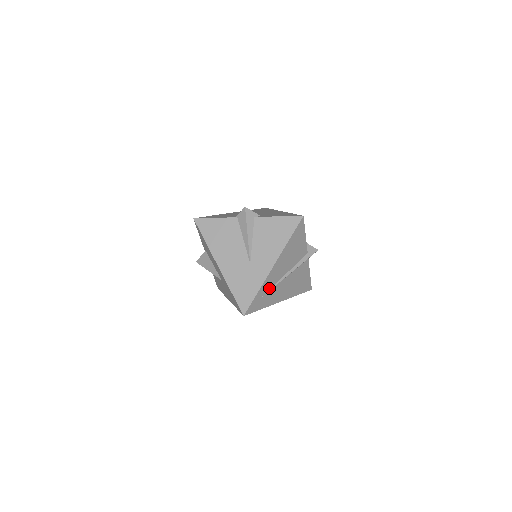
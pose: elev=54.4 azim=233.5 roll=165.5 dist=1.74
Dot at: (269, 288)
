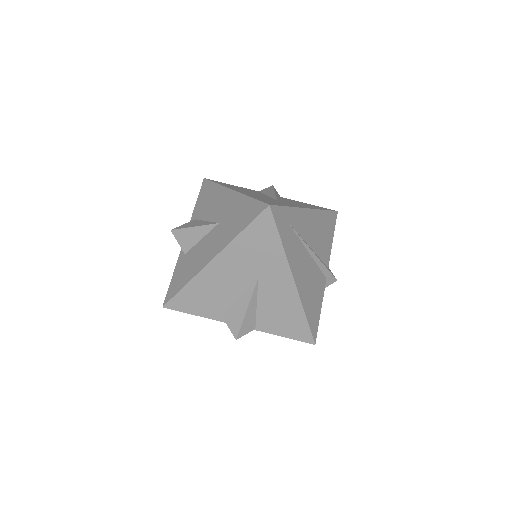
Dot at: (296, 229)
